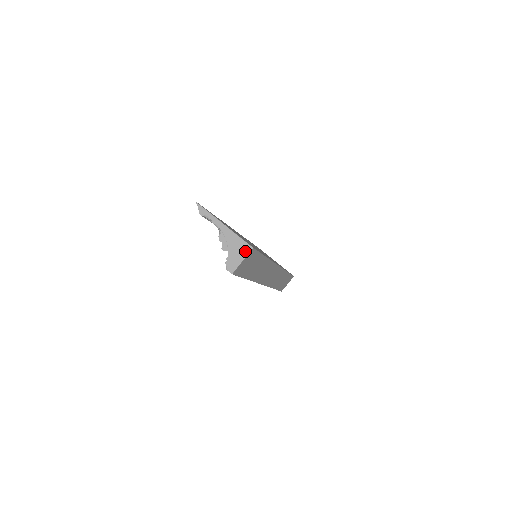
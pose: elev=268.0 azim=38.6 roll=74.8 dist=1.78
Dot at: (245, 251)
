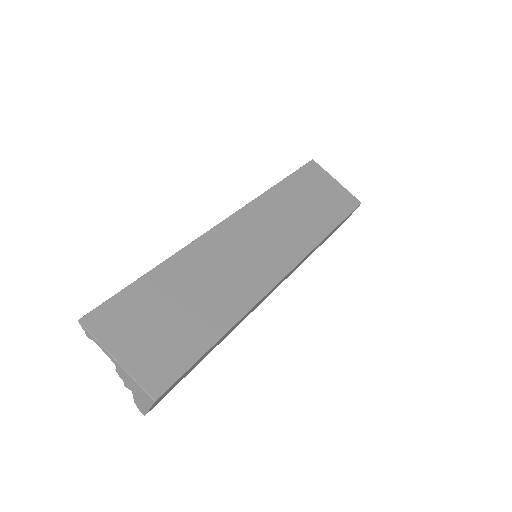
Dot at: (148, 401)
